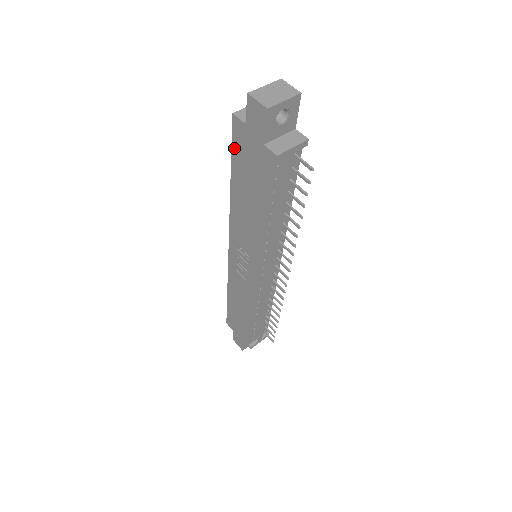
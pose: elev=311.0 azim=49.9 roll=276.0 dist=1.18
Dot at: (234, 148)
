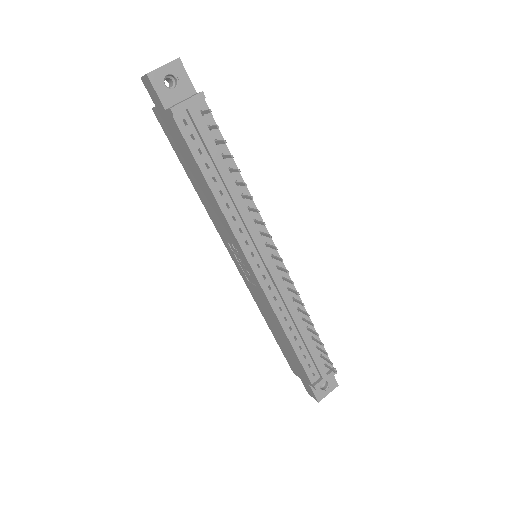
Dot at: (169, 140)
